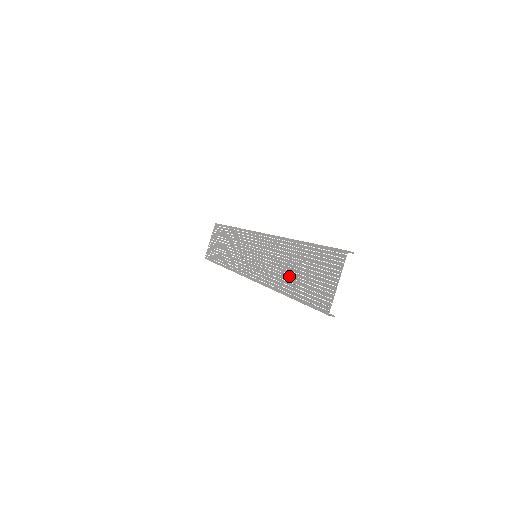
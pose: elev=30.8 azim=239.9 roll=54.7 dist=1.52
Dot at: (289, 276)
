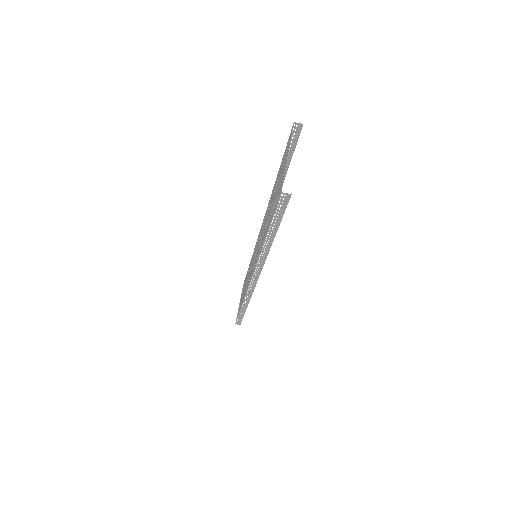
Dot at: (266, 223)
